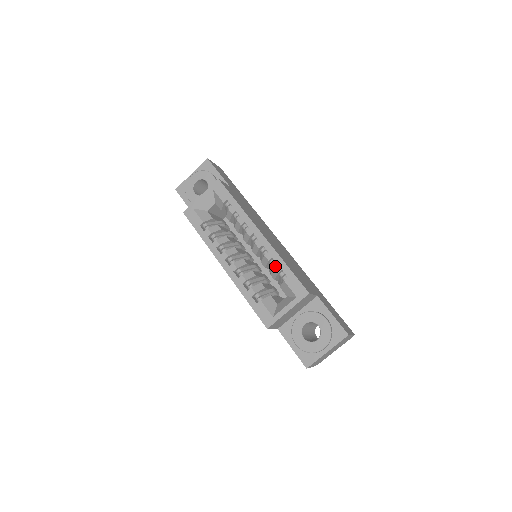
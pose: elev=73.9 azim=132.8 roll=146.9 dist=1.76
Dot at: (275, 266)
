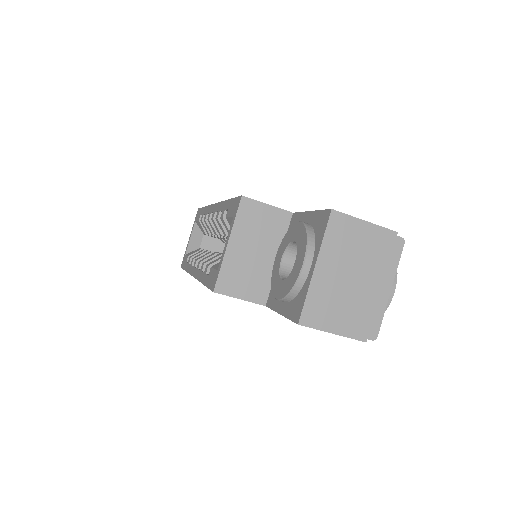
Dot at: (221, 215)
